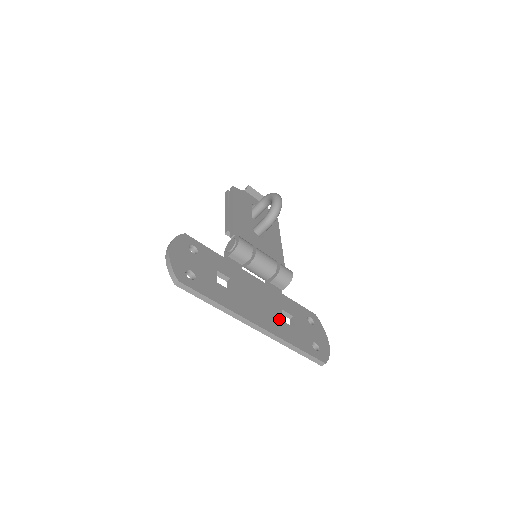
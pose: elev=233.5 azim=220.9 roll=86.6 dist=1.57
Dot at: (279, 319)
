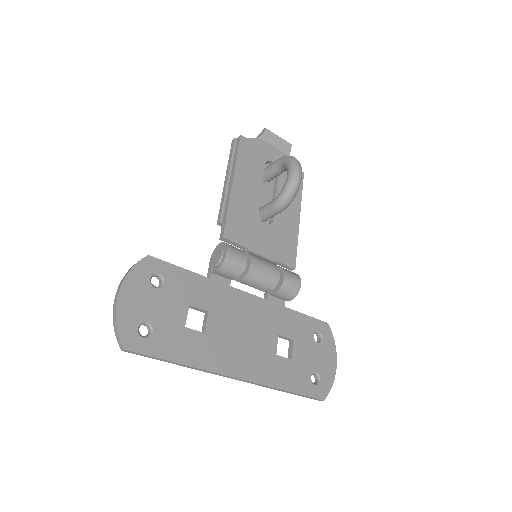
Dot at: (271, 354)
